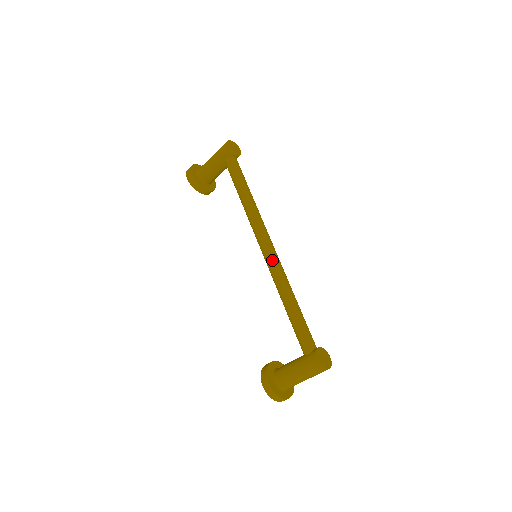
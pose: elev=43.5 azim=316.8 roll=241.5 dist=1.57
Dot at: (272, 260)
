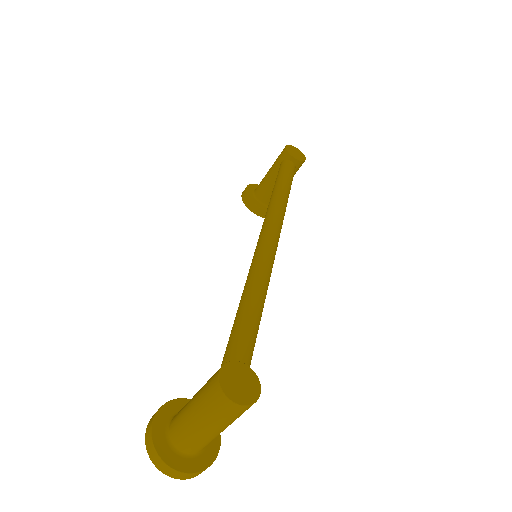
Dot at: (260, 247)
